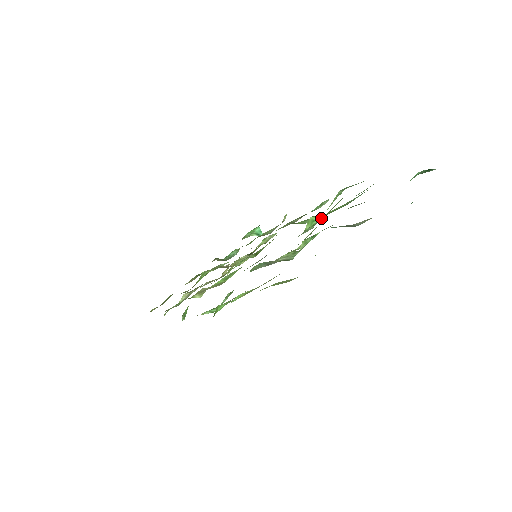
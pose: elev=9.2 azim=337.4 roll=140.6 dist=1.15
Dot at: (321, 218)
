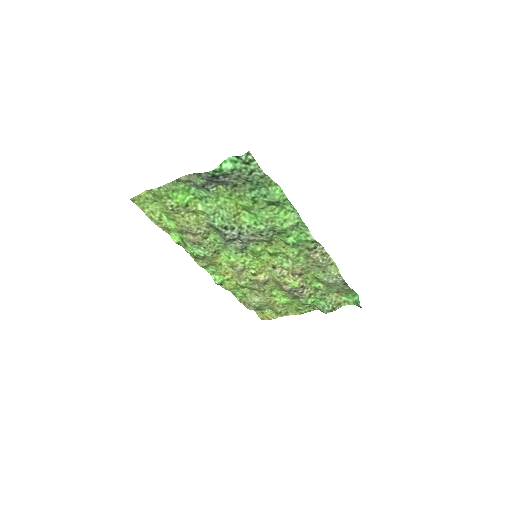
Dot at: (268, 224)
